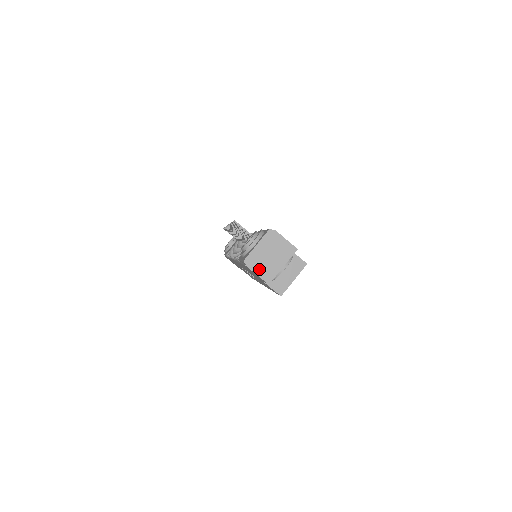
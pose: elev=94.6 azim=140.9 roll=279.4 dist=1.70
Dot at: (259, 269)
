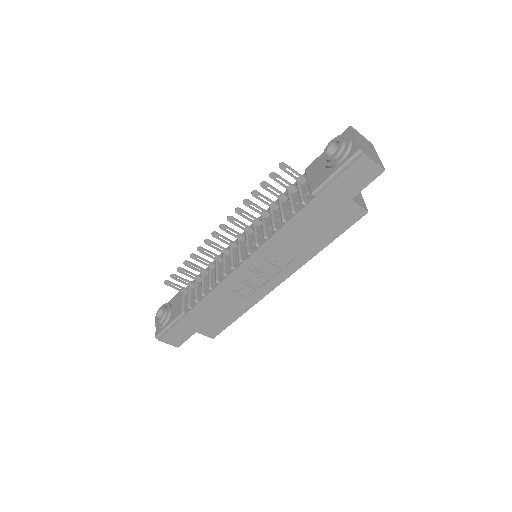
Dot at: (372, 157)
